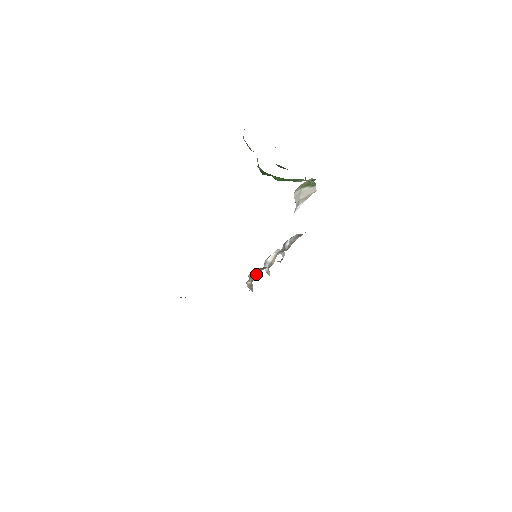
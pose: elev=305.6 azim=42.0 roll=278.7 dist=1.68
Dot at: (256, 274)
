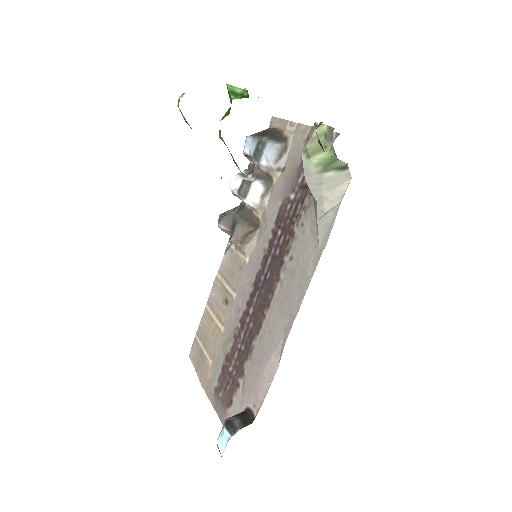
Dot at: (249, 249)
